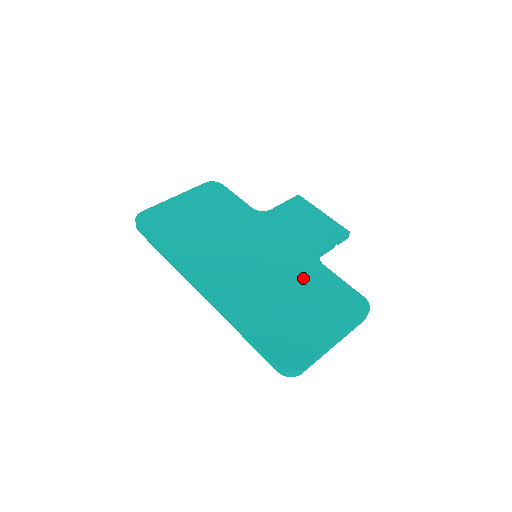
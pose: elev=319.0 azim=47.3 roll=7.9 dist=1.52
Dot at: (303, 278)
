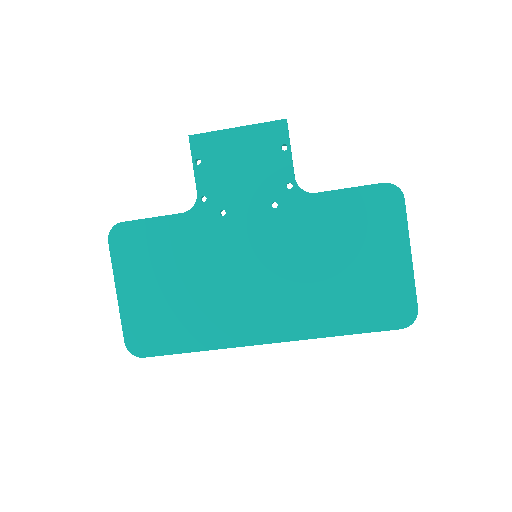
Dot at: (319, 231)
